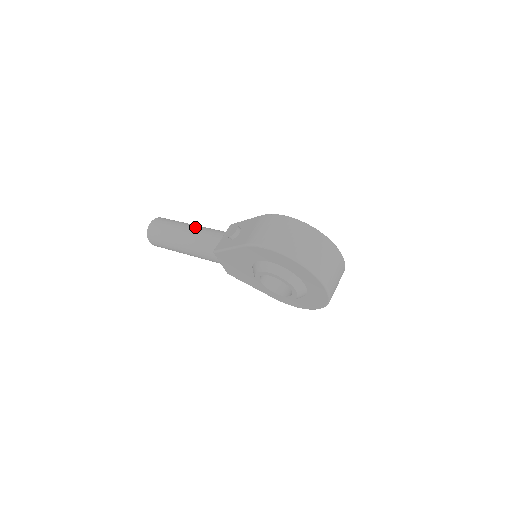
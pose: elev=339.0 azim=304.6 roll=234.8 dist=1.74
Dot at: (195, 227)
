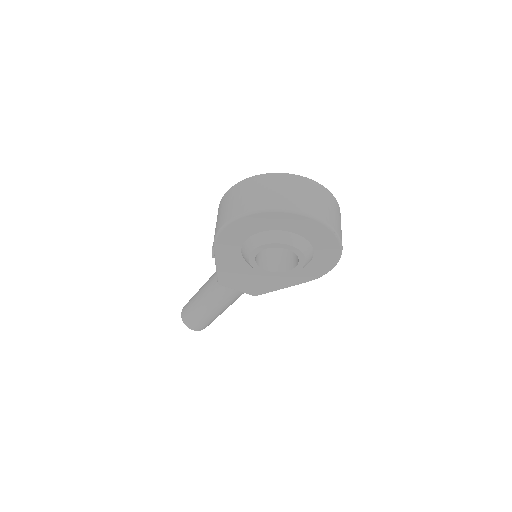
Dot at: occluded
